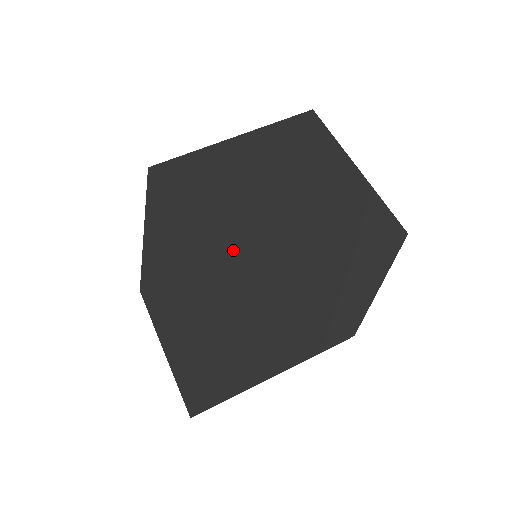
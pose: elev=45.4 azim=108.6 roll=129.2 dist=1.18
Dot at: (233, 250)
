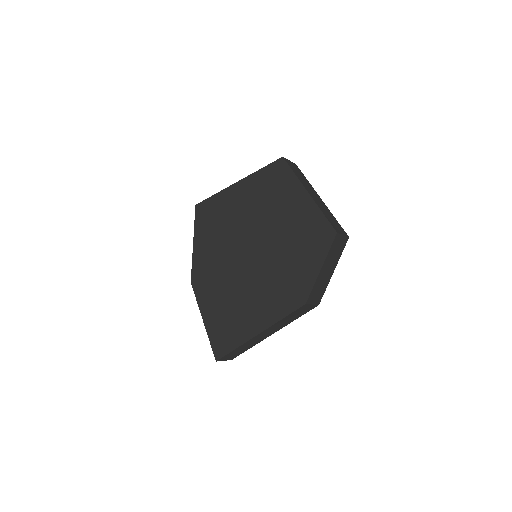
Dot at: (239, 252)
